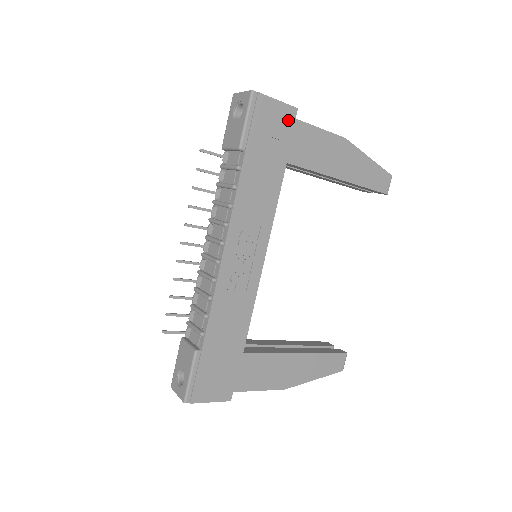
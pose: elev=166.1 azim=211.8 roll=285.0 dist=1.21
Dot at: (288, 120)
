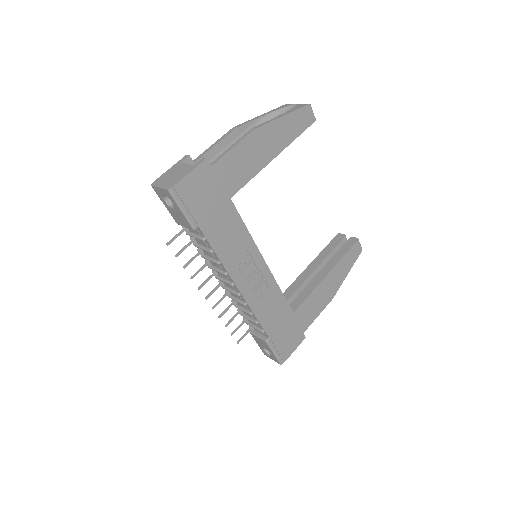
Dot at: (207, 174)
